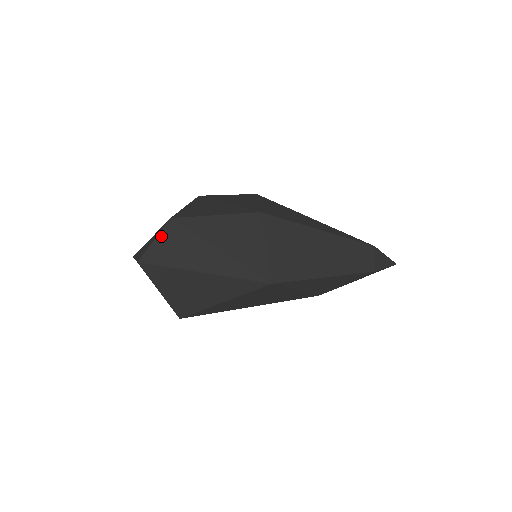
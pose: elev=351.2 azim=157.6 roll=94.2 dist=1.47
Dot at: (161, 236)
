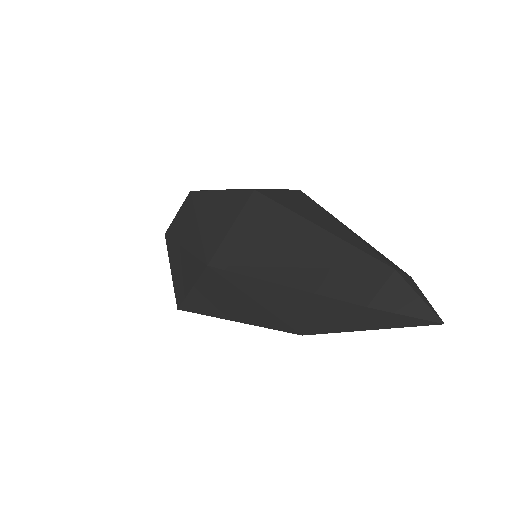
Dot at: (181, 209)
